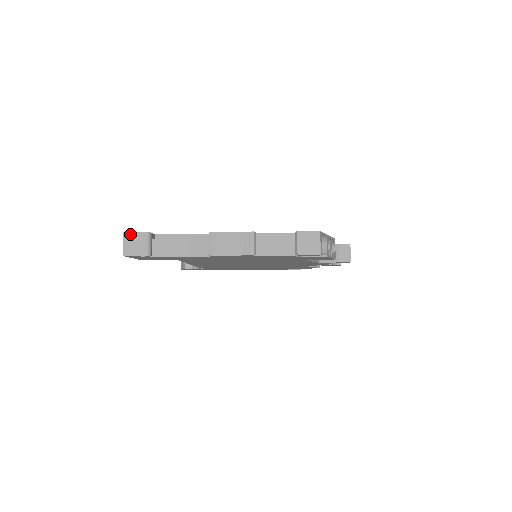
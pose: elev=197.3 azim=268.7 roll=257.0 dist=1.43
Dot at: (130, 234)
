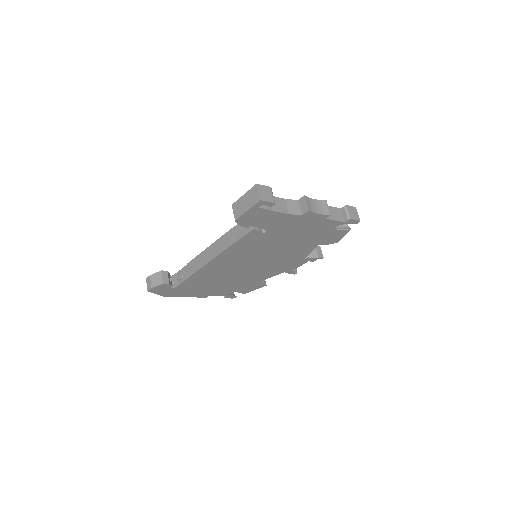
Dot at: (261, 186)
